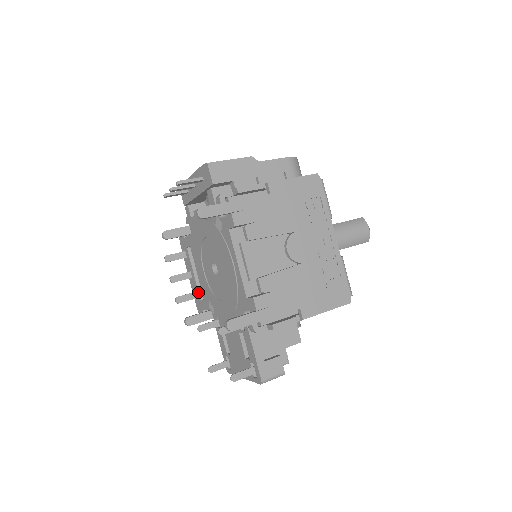
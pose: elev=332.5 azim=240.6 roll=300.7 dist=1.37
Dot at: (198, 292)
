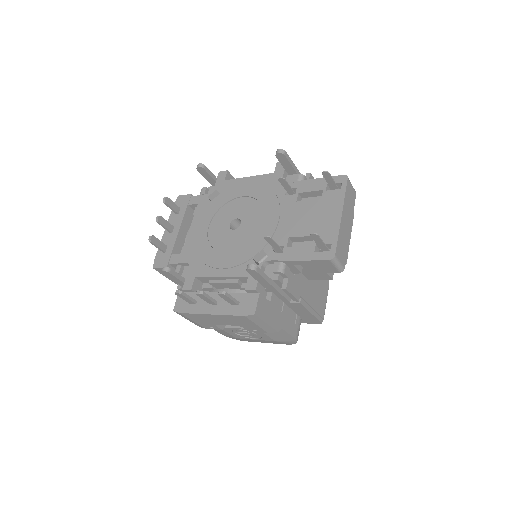
Dot at: (235, 293)
